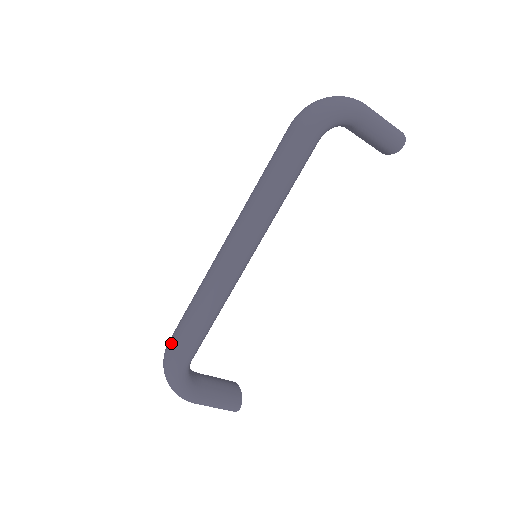
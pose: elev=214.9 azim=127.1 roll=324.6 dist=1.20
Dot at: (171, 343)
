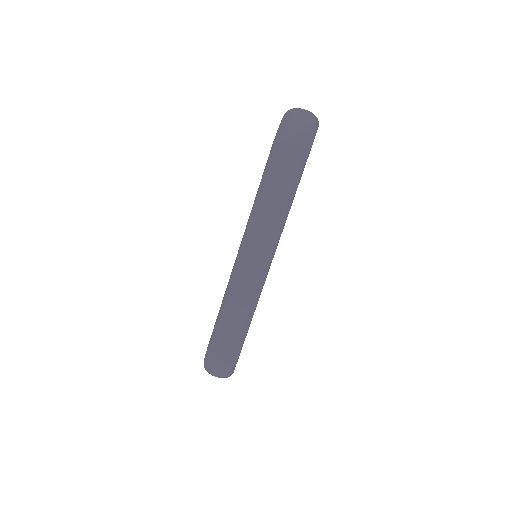
Dot at: (223, 353)
